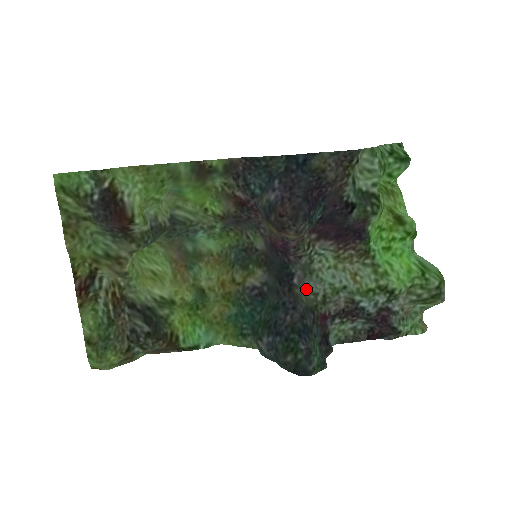
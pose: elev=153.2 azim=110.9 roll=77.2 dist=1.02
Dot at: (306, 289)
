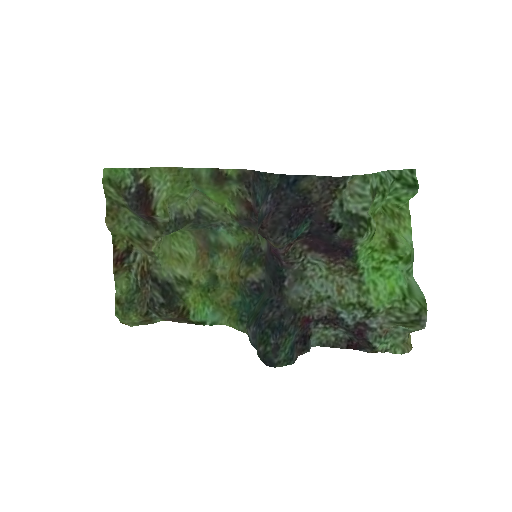
Dot at: (294, 292)
